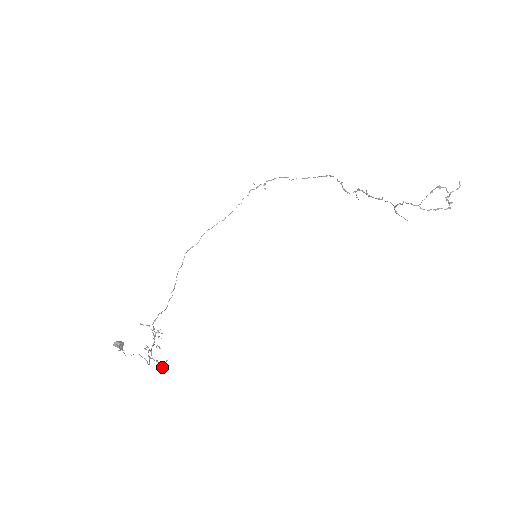
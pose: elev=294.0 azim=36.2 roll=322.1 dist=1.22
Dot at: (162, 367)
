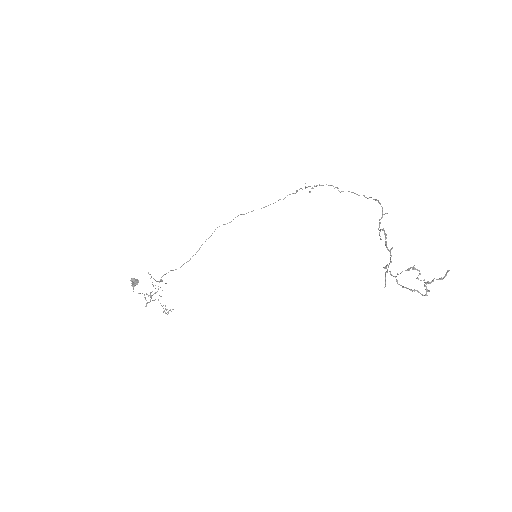
Dot at: occluded
